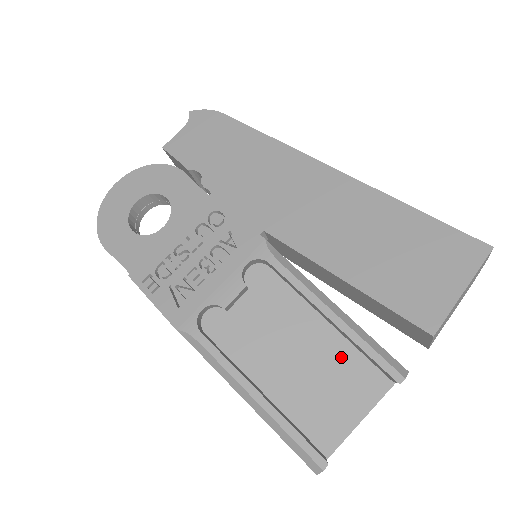
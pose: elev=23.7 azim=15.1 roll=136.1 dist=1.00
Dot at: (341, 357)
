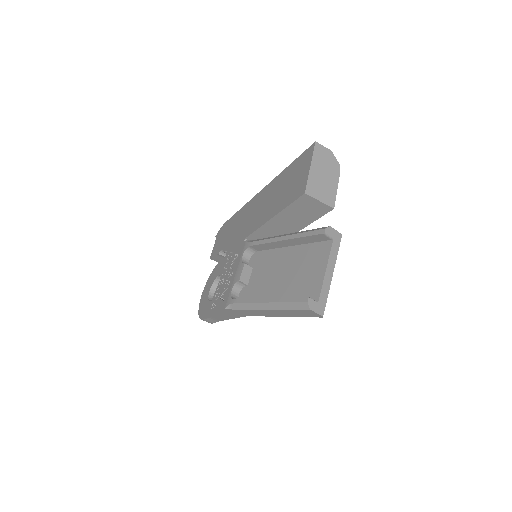
Dot at: (303, 254)
